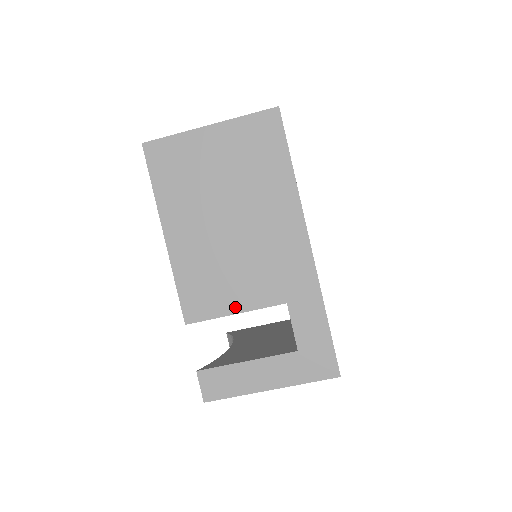
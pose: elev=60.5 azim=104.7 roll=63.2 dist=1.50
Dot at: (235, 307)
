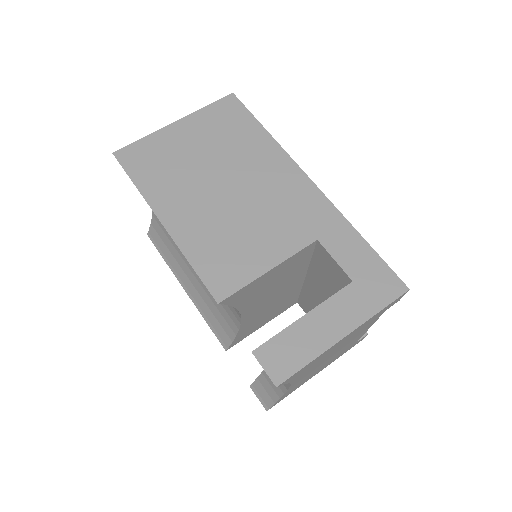
Dot at: (266, 264)
